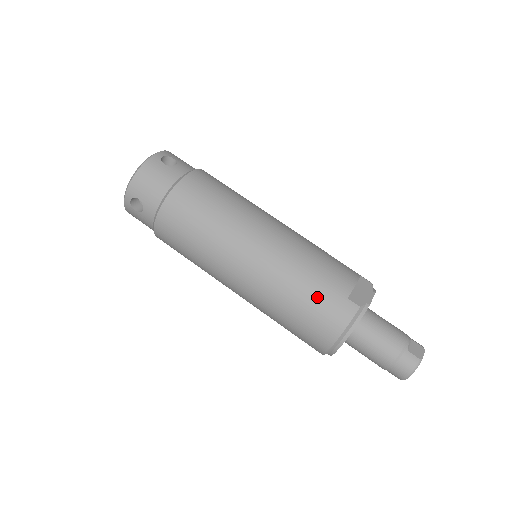
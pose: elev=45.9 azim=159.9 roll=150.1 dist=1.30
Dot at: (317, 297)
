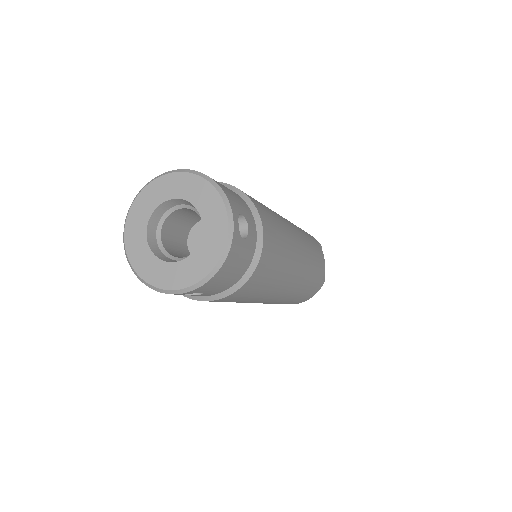
Dot at: (310, 291)
